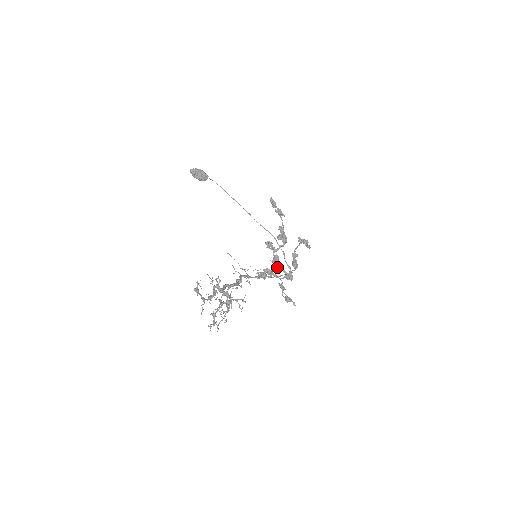
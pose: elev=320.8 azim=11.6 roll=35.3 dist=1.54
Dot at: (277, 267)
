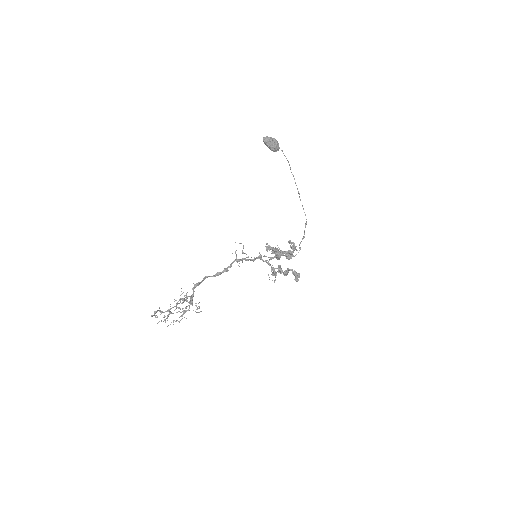
Dot at: (278, 258)
